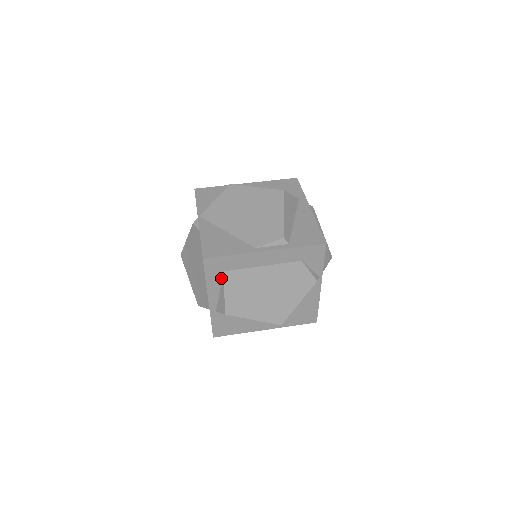
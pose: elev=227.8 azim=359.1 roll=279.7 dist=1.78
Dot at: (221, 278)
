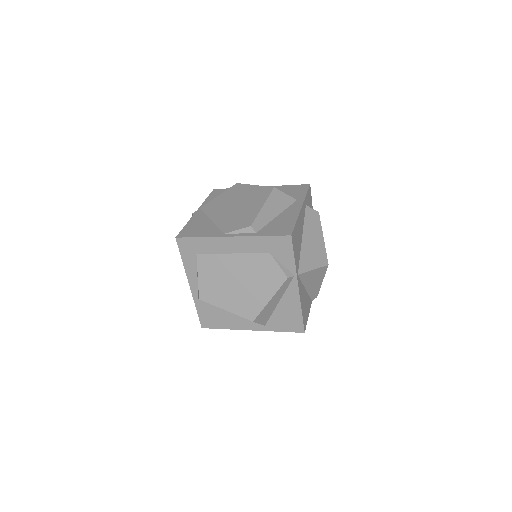
Dot at: (196, 261)
